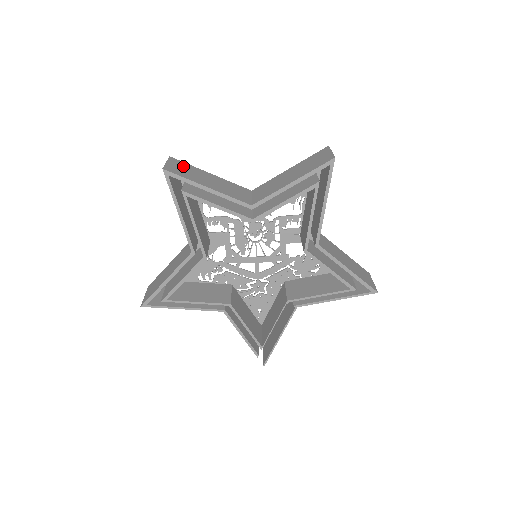
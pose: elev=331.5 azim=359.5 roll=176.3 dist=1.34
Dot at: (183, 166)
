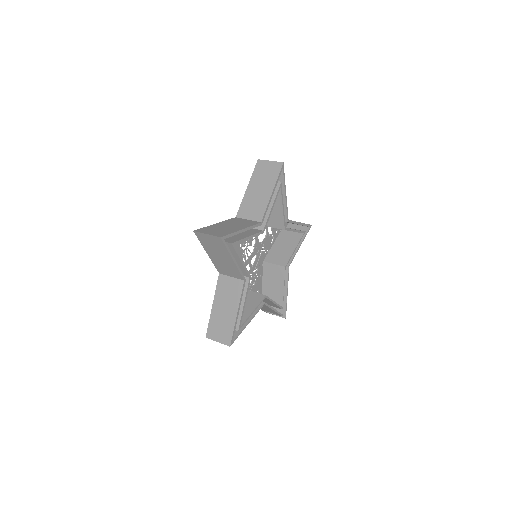
Dot at: (209, 230)
